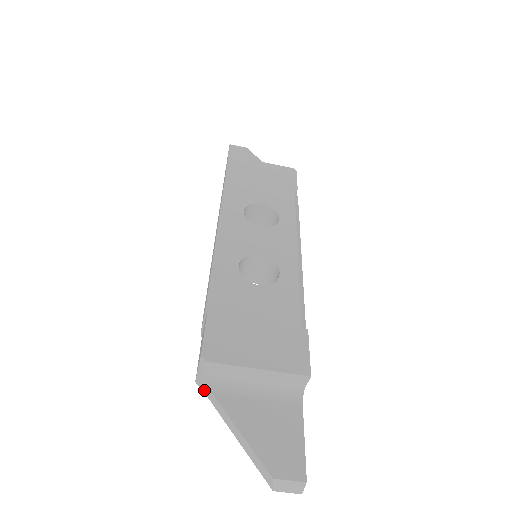
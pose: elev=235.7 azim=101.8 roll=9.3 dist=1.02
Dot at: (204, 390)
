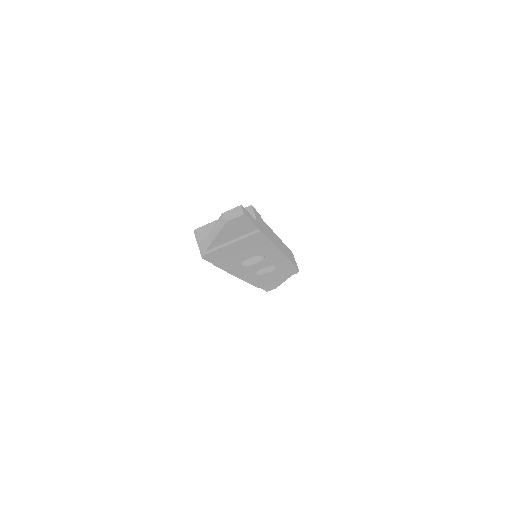
Dot at: (203, 251)
